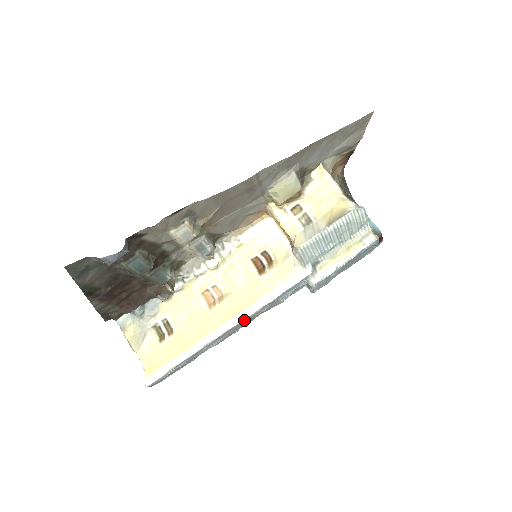
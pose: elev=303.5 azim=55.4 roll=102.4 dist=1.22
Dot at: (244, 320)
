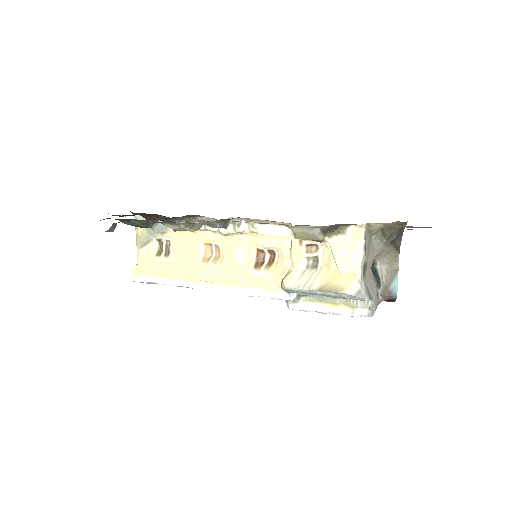
Dot at: (220, 291)
